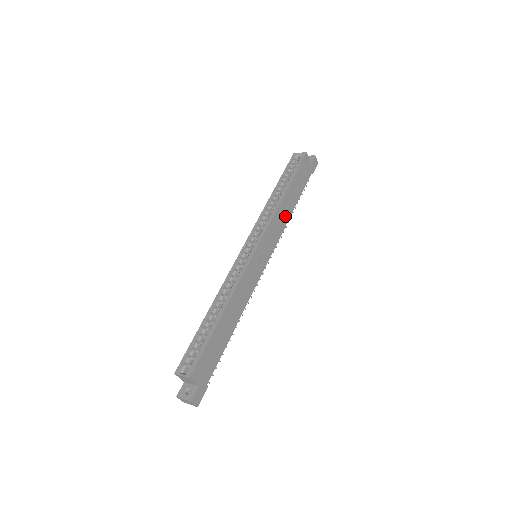
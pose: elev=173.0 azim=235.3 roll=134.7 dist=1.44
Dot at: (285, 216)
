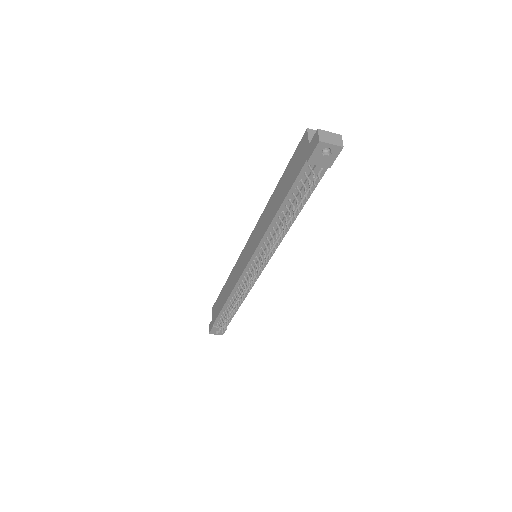
Dot at: occluded
